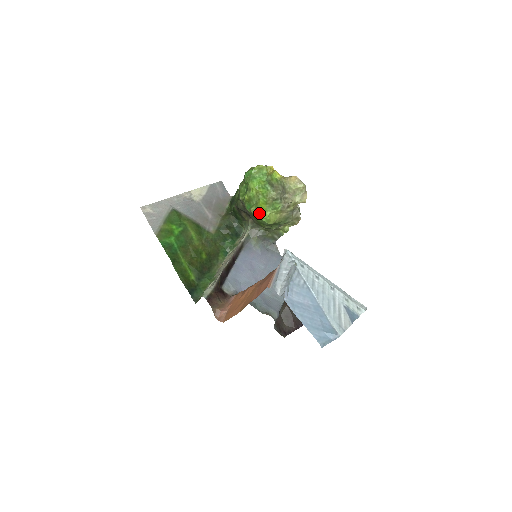
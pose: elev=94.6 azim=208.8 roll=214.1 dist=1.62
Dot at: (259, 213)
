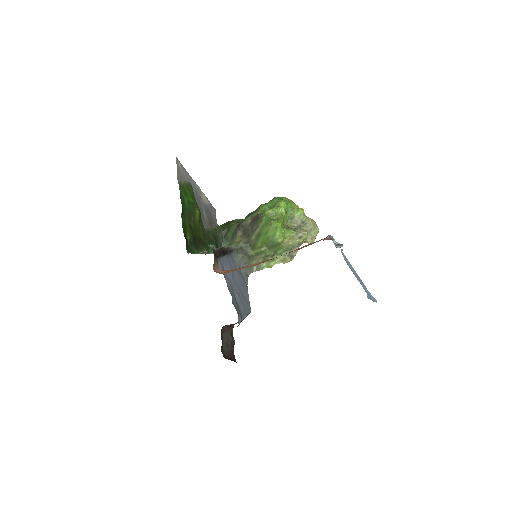
Dot at: (280, 224)
